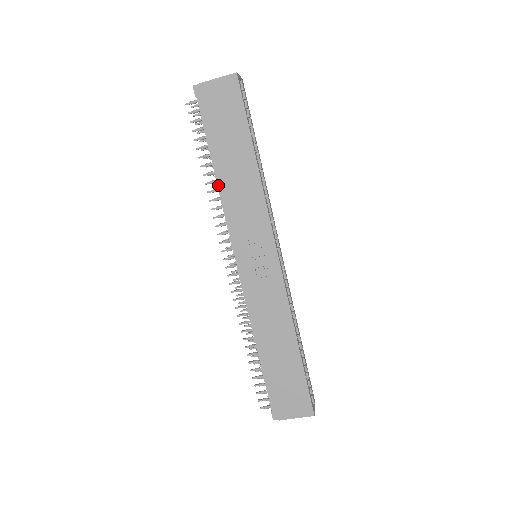
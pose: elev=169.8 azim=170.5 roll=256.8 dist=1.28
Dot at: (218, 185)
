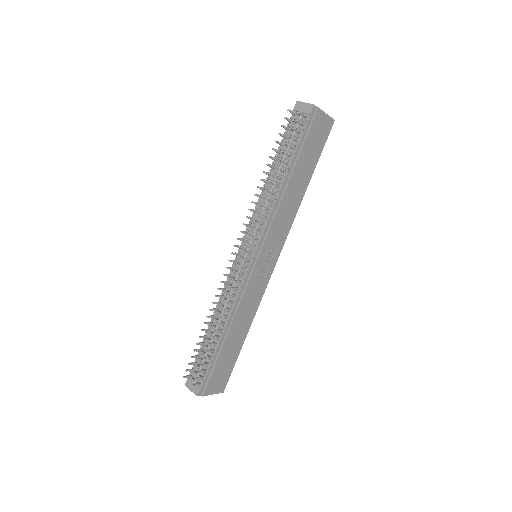
Dot at: (280, 191)
